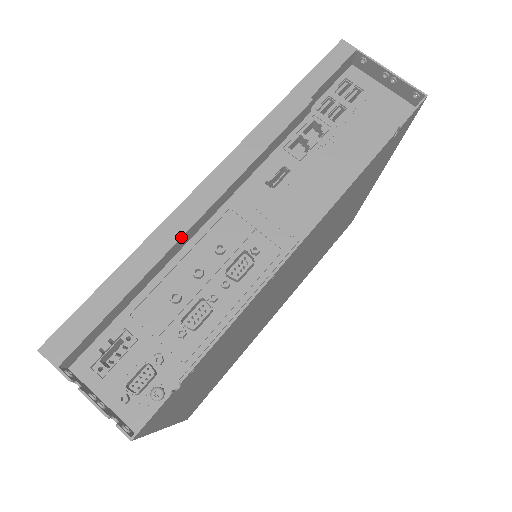
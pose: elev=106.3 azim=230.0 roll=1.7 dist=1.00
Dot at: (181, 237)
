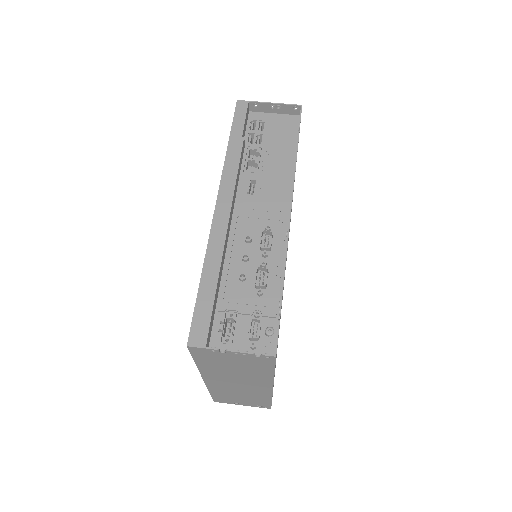
Dot at: (225, 242)
